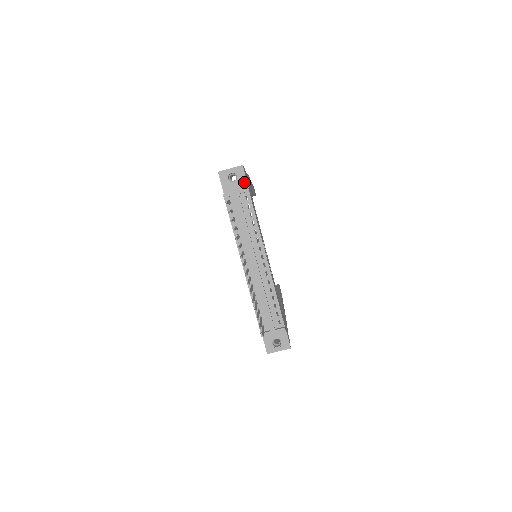
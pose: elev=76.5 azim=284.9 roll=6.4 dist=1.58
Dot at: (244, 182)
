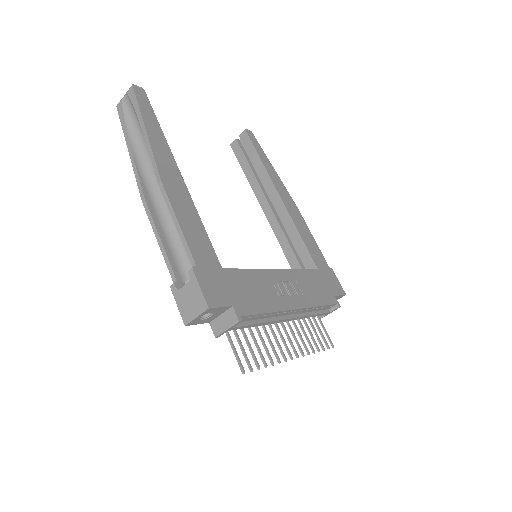
Dot at: (223, 309)
